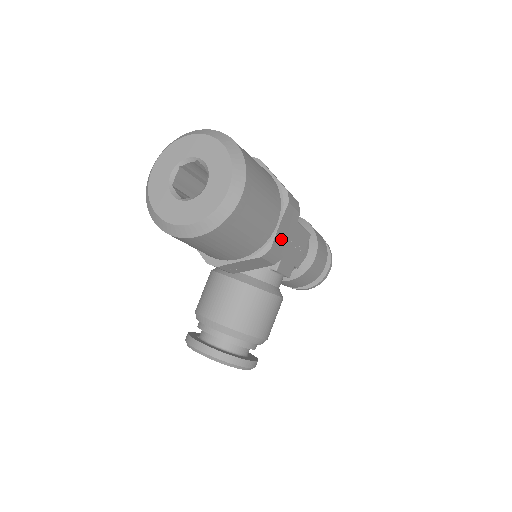
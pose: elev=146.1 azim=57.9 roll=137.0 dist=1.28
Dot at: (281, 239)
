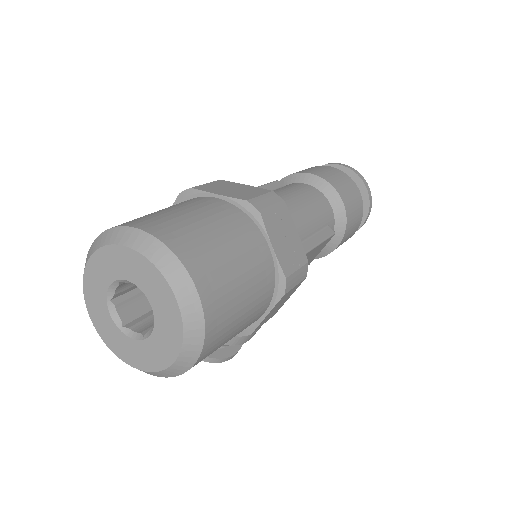
Dot at: (270, 315)
